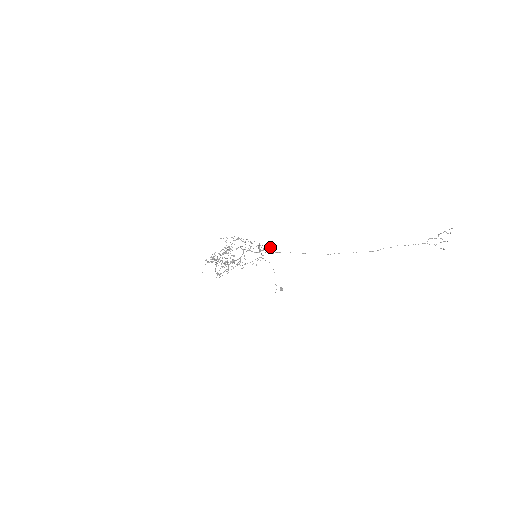
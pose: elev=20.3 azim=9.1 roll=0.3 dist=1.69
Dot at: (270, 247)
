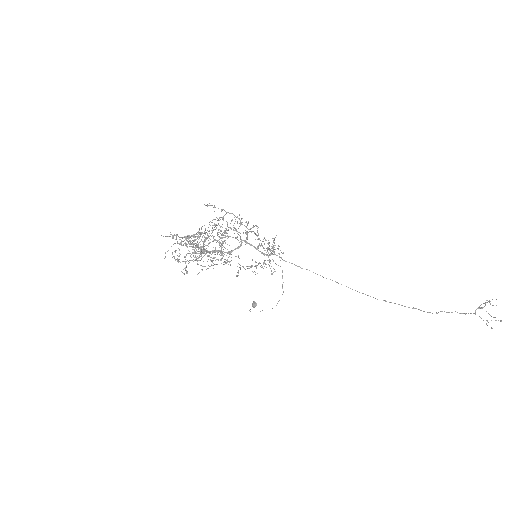
Dot at: (257, 235)
